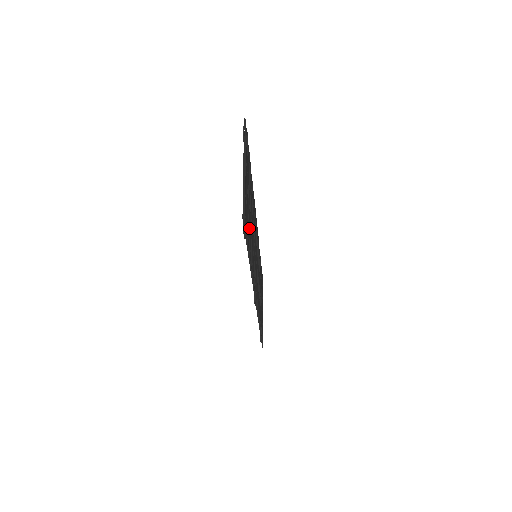
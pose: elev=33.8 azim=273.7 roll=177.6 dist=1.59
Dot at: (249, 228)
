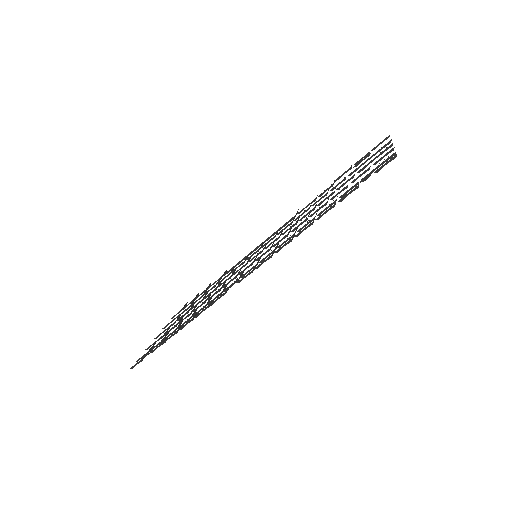
Dot at: occluded
